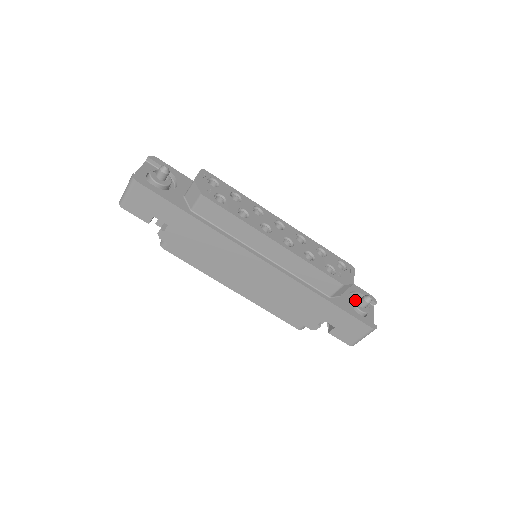
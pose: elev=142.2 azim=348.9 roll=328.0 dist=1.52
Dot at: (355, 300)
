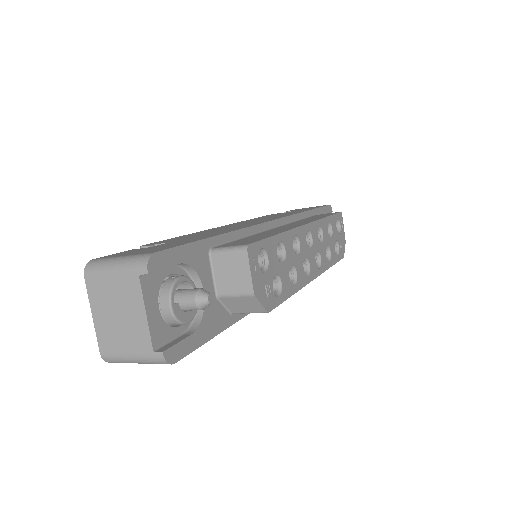
Dot at: occluded
